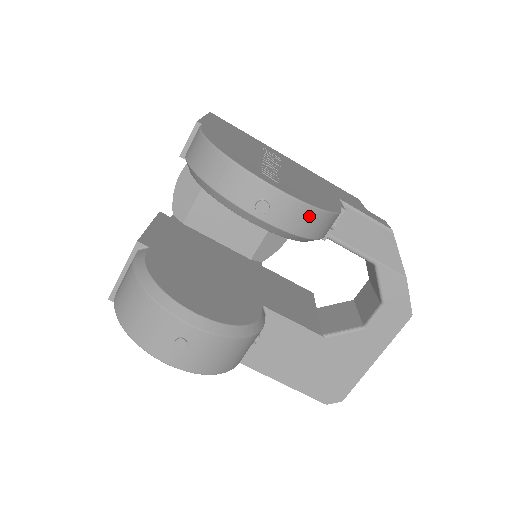
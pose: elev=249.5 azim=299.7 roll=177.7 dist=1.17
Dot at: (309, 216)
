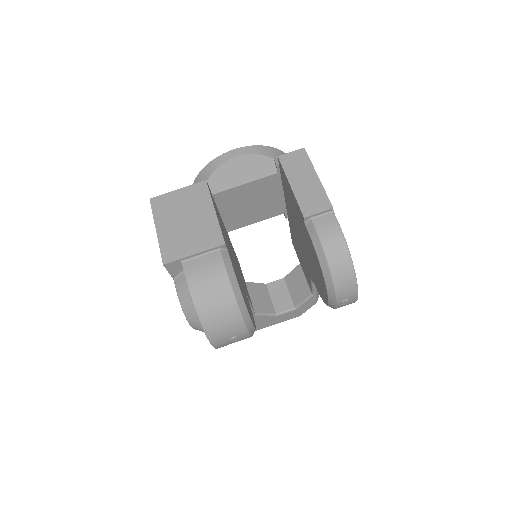
Dot at: occluded
